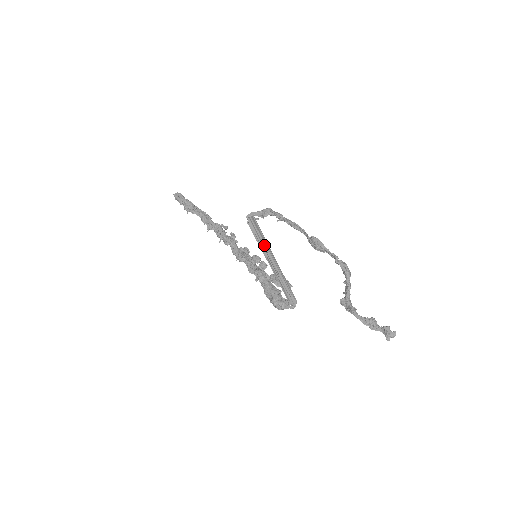
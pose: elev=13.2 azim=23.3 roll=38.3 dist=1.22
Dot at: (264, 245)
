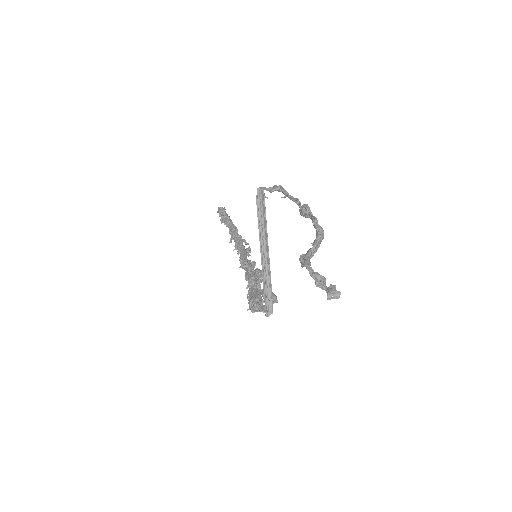
Dot at: (263, 227)
